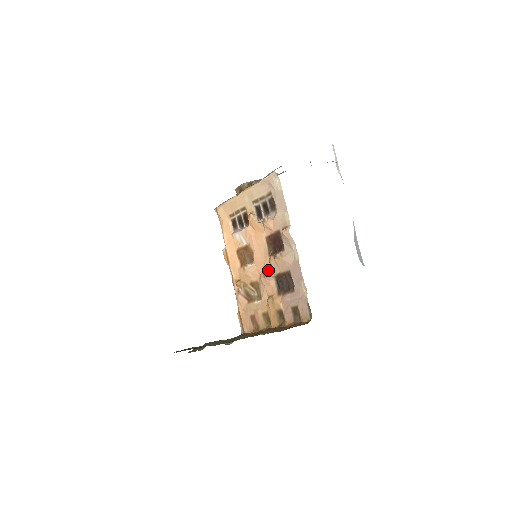
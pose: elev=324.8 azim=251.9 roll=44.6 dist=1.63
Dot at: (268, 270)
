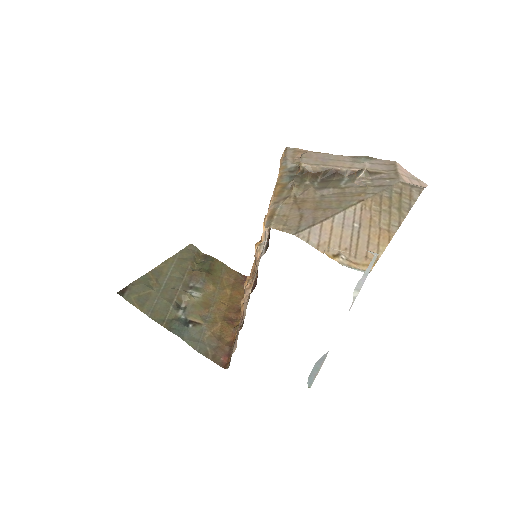
Dot at: occluded
